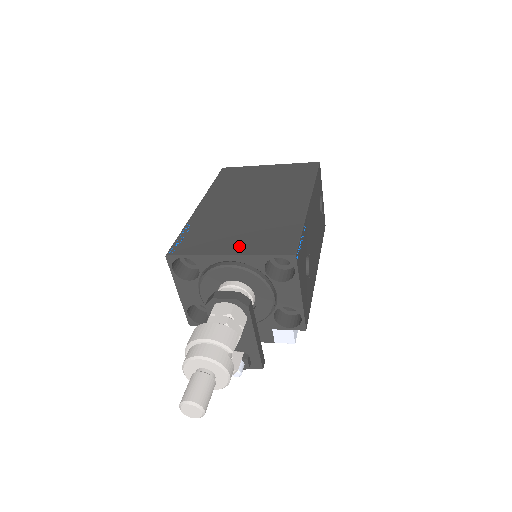
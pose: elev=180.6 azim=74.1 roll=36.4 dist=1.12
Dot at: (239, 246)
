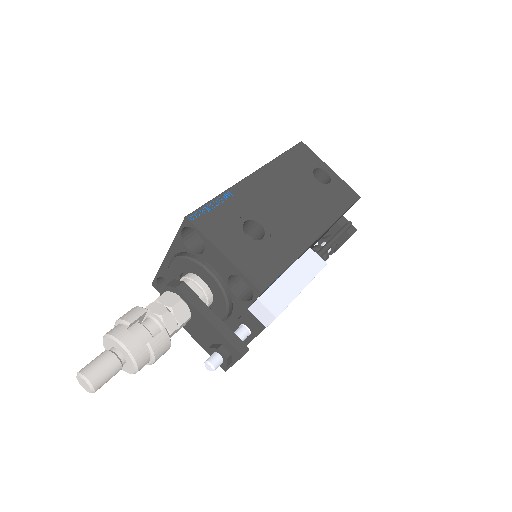
Dot at: occluded
